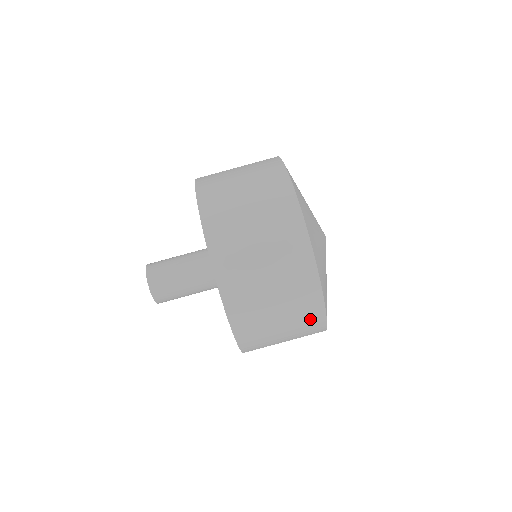
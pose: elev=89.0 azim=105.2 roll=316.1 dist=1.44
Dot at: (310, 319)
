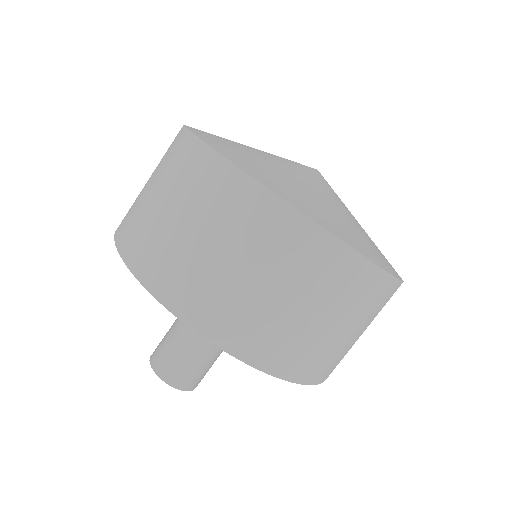
Dot at: (388, 300)
